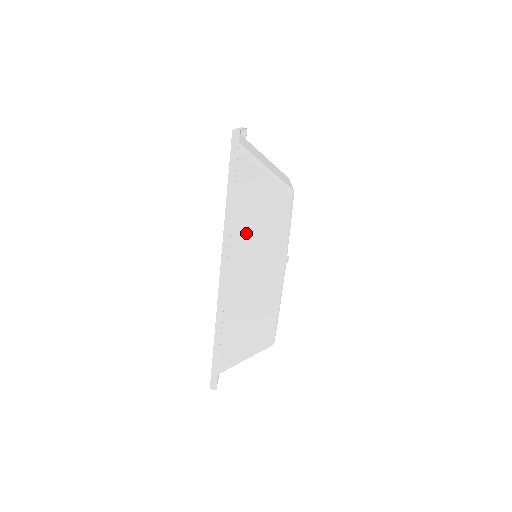
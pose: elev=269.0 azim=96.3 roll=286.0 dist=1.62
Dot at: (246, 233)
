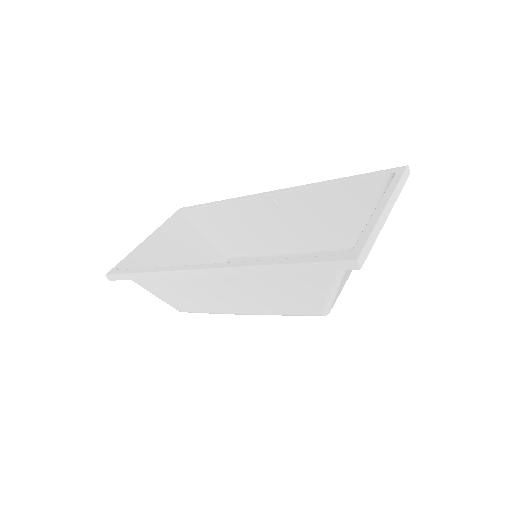
Dot at: (256, 281)
